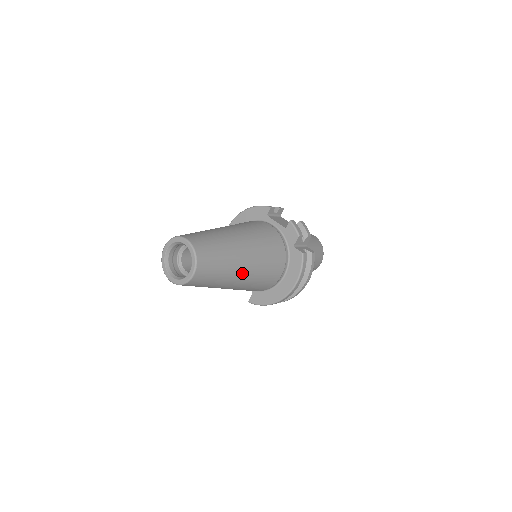
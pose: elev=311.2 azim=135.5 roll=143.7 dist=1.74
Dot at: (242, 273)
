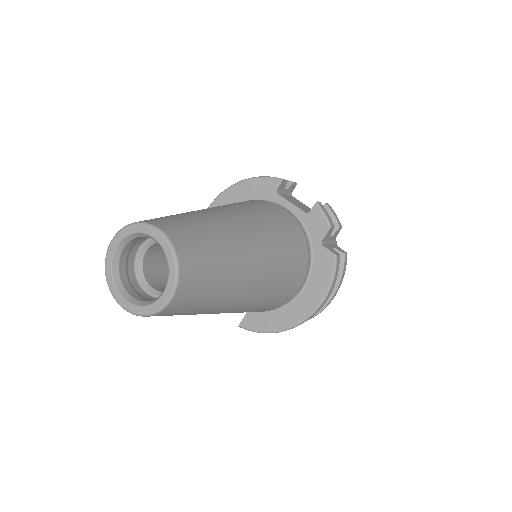
Dot at: (249, 289)
